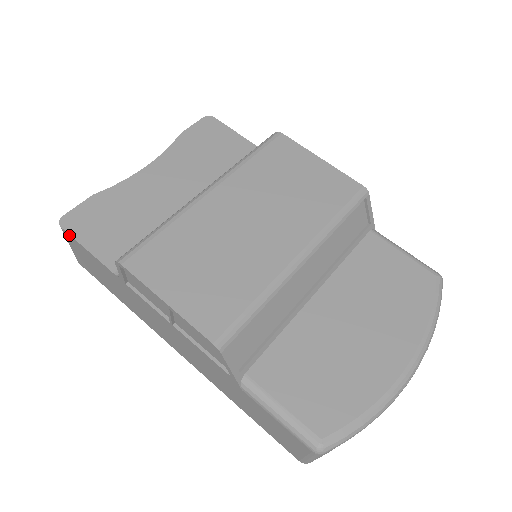
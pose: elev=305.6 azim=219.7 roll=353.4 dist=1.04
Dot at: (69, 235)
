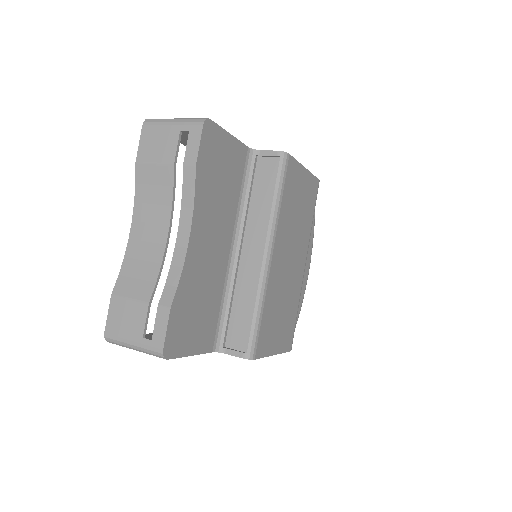
Dot at: (174, 358)
